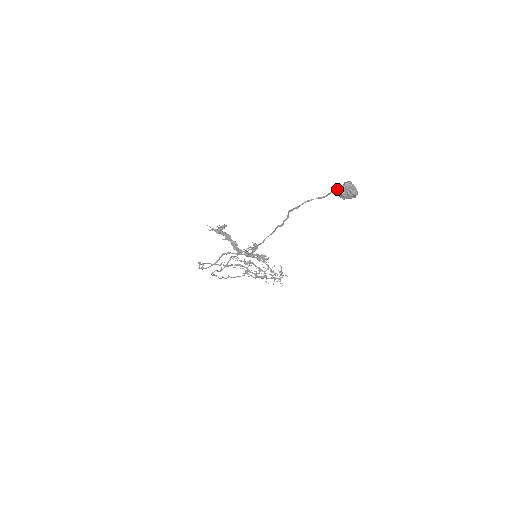
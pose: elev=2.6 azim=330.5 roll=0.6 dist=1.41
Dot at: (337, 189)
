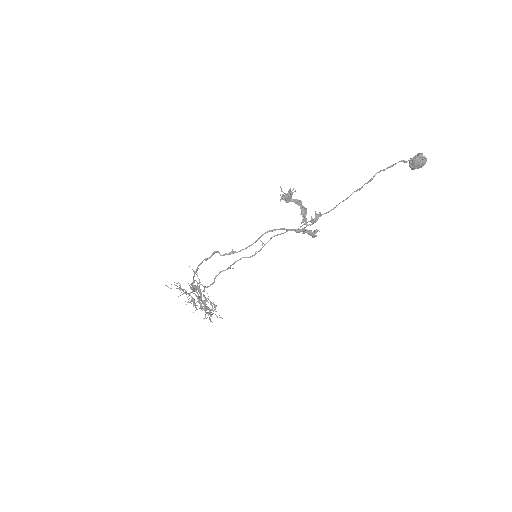
Dot at: (414, 158)
